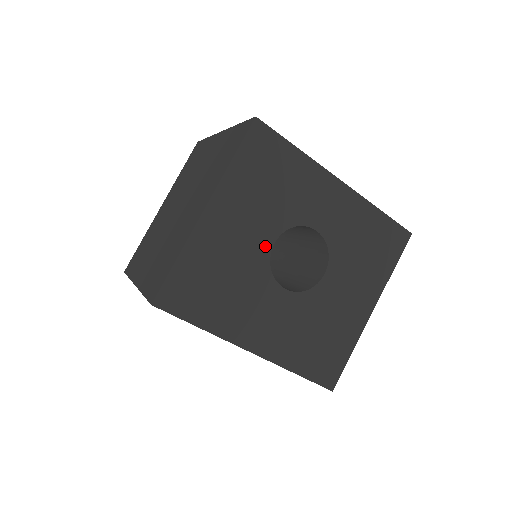
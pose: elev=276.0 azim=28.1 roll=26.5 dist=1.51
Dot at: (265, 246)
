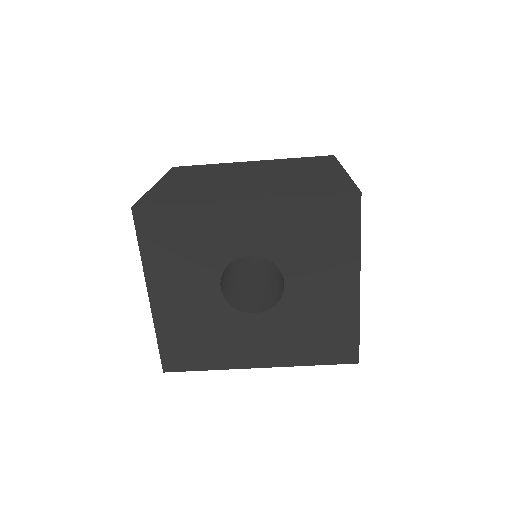
Dot at: (214, 293)
